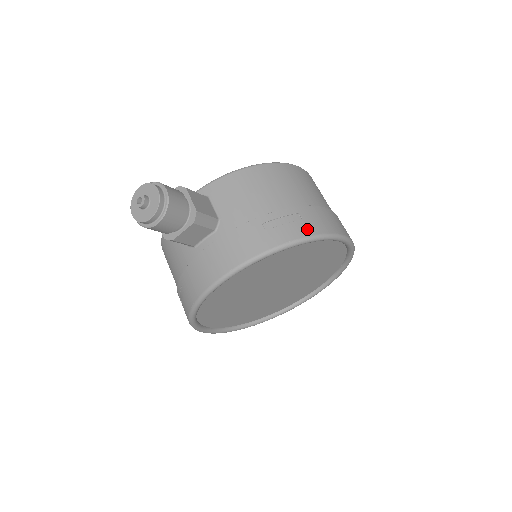
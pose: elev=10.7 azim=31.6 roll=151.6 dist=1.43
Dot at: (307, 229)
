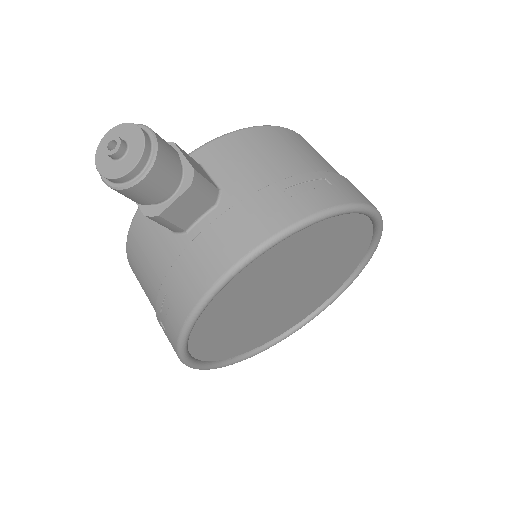
Dot at: (341, 196)
